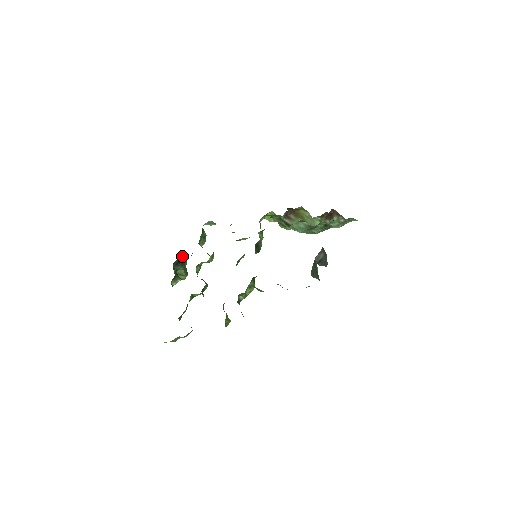
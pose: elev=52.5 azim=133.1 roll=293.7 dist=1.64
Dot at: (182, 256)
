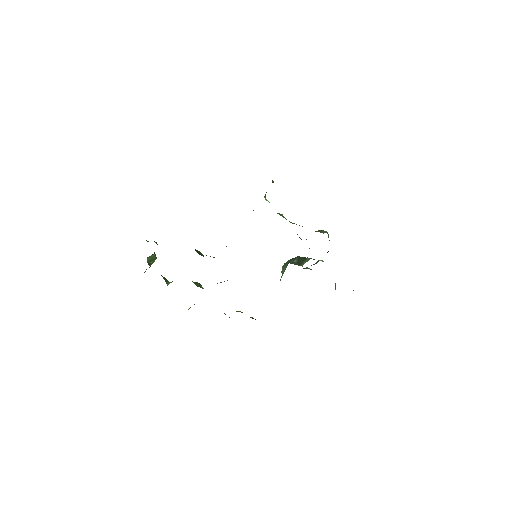
Dot at: occluded
